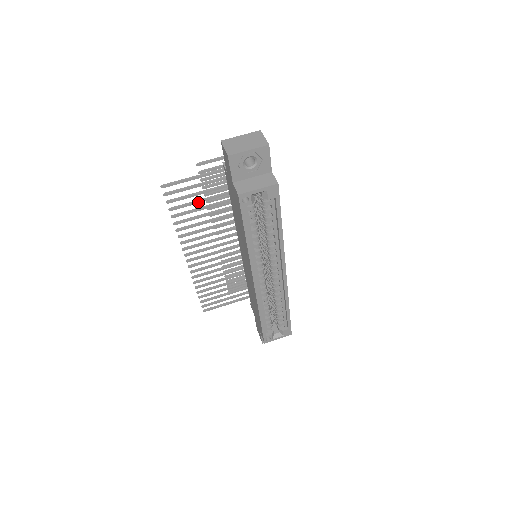
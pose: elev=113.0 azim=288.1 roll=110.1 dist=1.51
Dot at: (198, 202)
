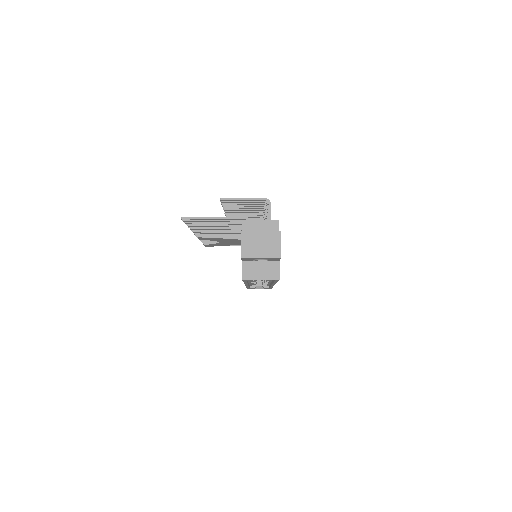
Dot at: (214, 224)
